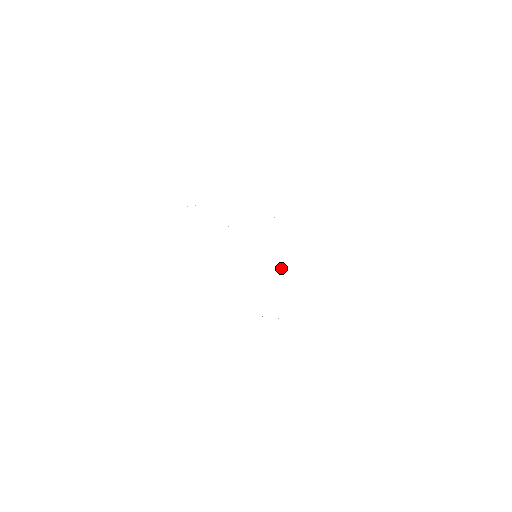
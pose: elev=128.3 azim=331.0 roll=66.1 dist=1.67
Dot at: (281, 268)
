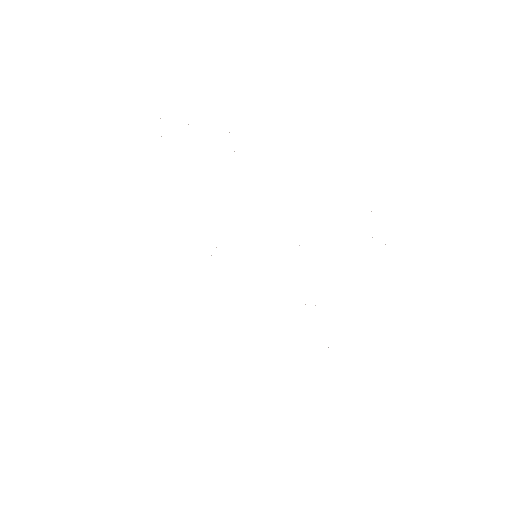
Dot at: occluded
